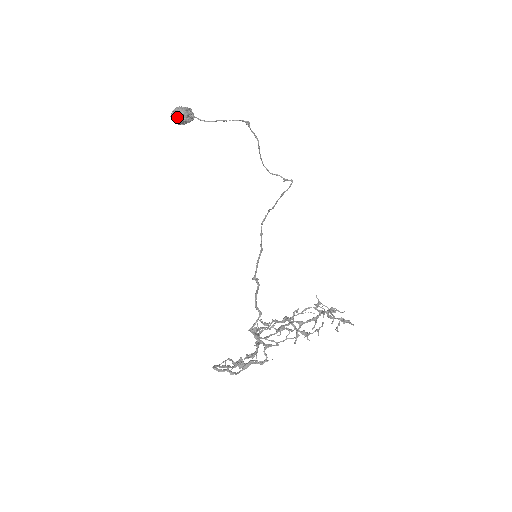
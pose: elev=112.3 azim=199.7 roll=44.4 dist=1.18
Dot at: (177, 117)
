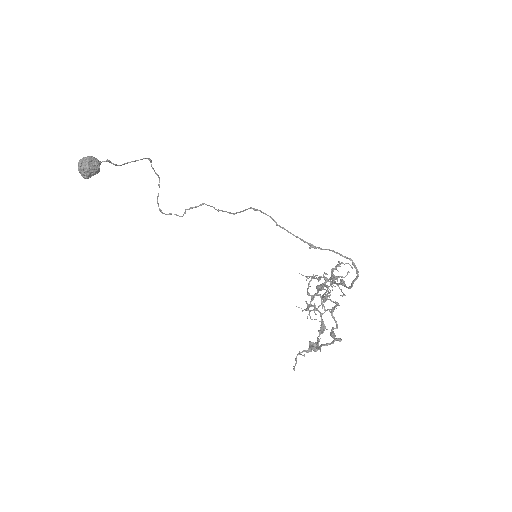
Dot at: (92, 166)
